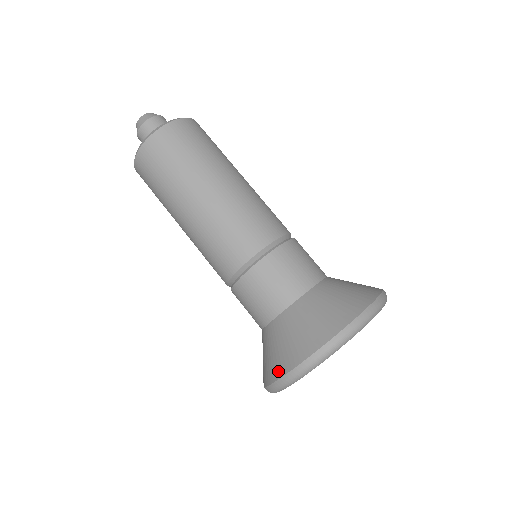
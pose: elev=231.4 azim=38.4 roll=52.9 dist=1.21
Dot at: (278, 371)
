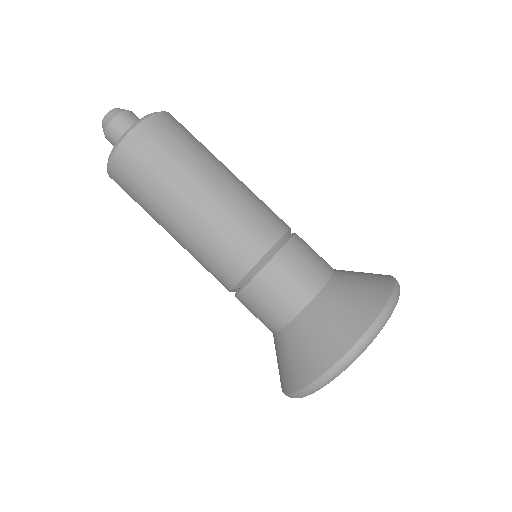
Dot at: (323, 363)
